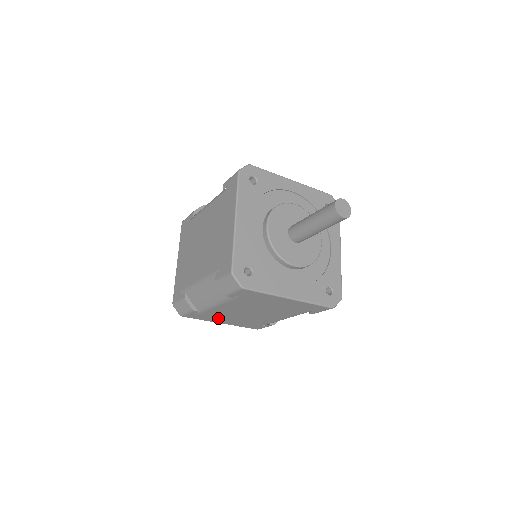
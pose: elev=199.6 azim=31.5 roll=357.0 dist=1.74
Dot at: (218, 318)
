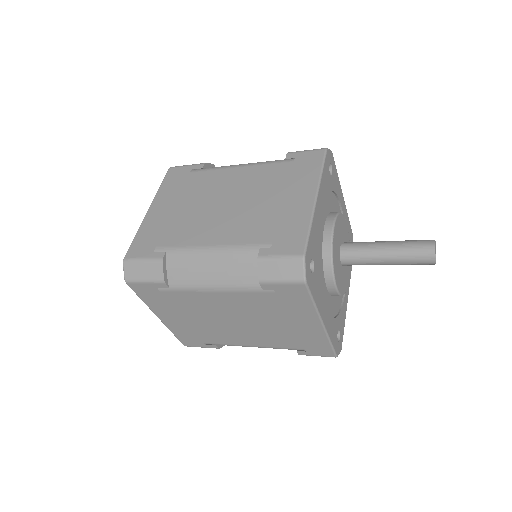
Dot at: (171, 308)
